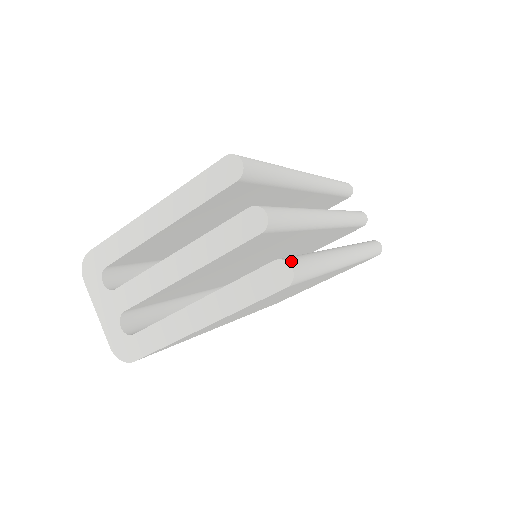
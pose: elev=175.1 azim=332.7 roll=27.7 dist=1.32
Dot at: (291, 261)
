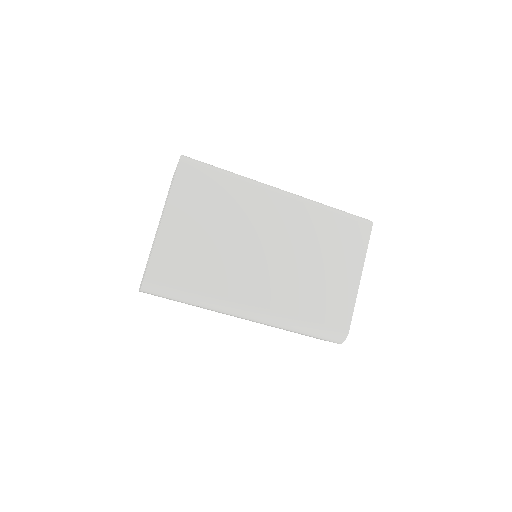
Dot at: occluded
